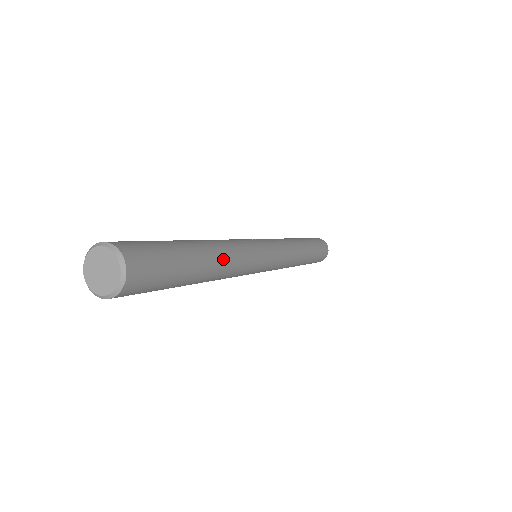
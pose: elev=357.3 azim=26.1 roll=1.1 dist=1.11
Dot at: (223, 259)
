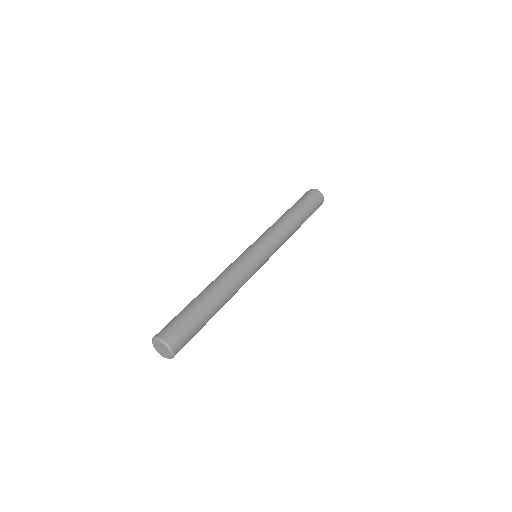
Dot at: occluded
